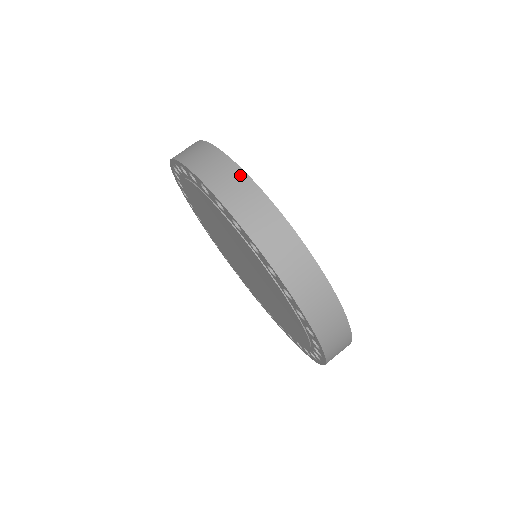
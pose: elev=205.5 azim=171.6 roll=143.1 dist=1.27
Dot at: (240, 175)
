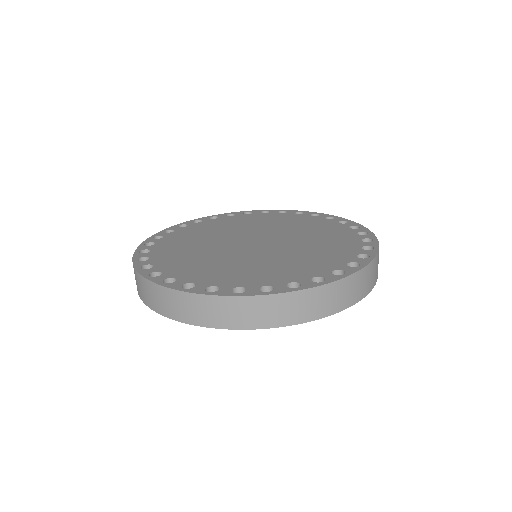
Dot at: (321, 291)
